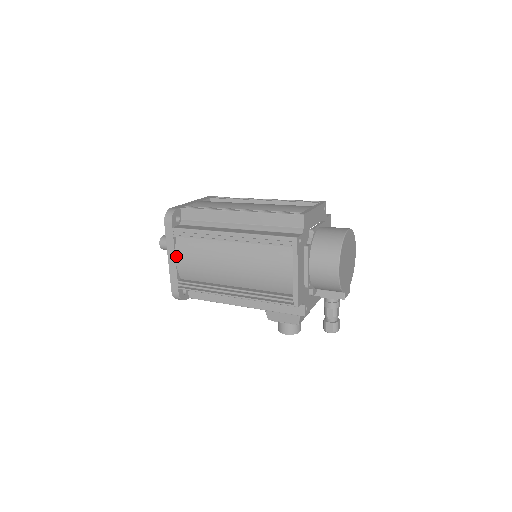
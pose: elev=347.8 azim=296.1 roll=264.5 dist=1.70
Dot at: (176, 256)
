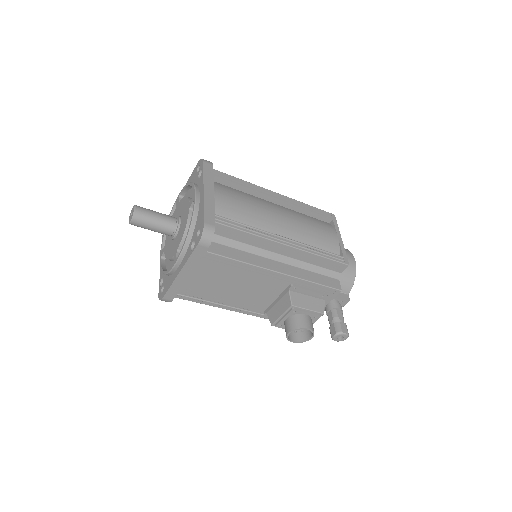
Dot at: (215, 191)
